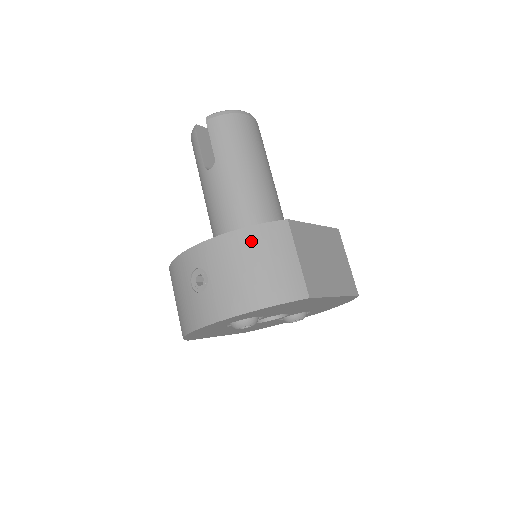
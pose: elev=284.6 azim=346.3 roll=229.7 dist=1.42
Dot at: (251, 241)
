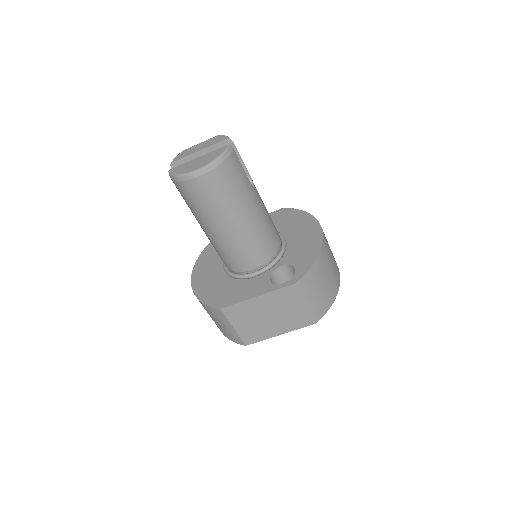
Dot at: (206, 309)
